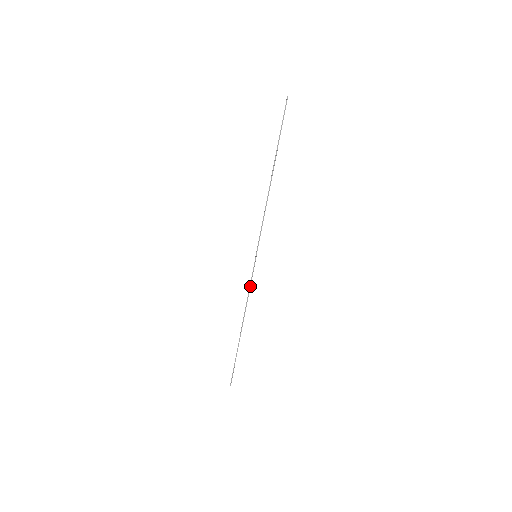
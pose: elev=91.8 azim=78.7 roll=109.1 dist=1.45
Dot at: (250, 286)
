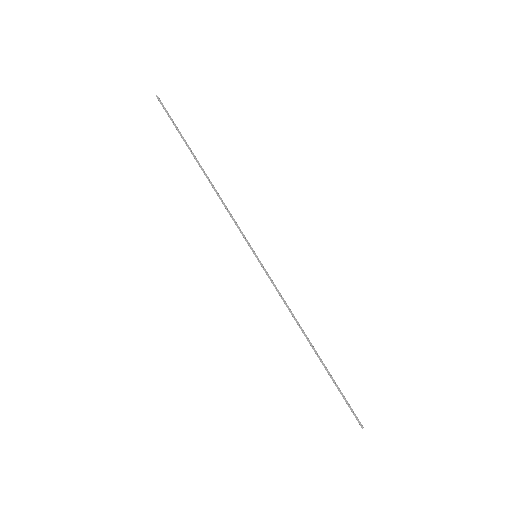
Dot at: (278, 292)
